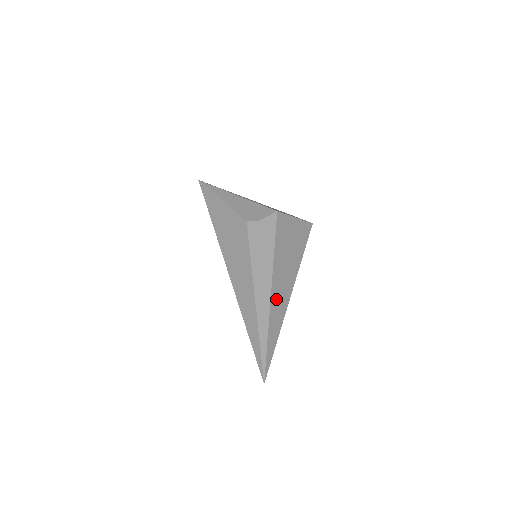
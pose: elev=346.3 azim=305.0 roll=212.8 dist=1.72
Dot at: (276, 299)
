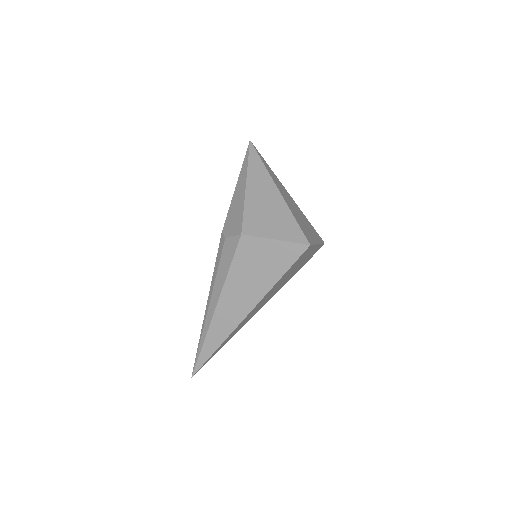
Dot at: (219, 321)
